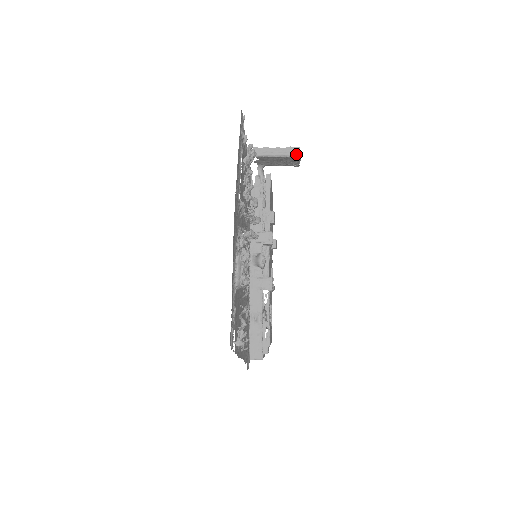
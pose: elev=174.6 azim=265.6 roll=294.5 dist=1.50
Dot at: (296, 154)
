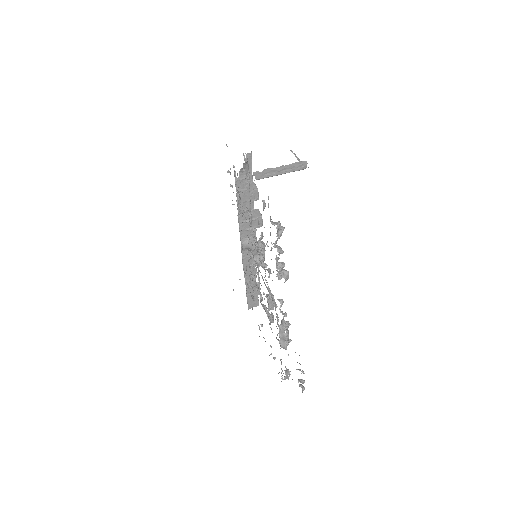
Dot at: (303, 169)
